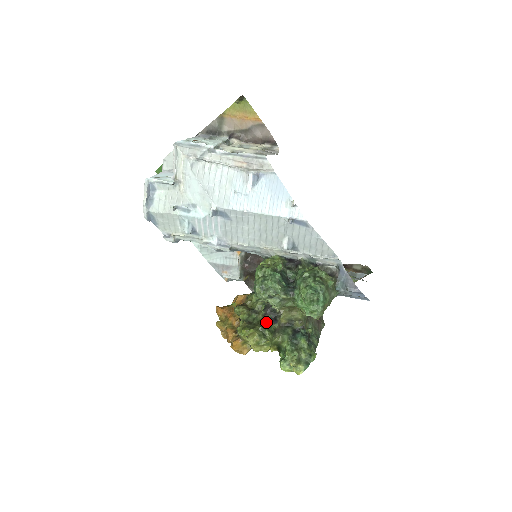
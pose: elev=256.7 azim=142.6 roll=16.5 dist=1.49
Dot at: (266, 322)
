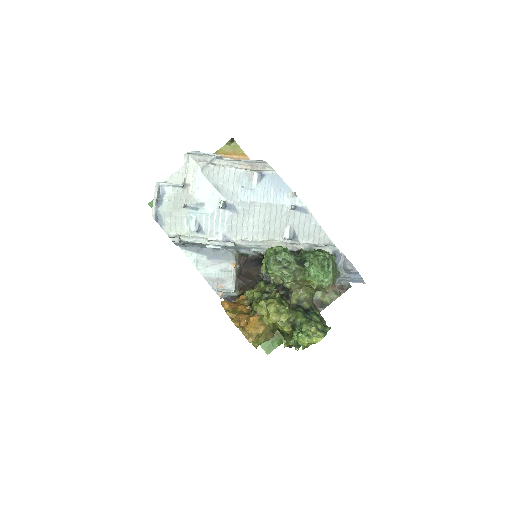
Dot at: (280, 296)
